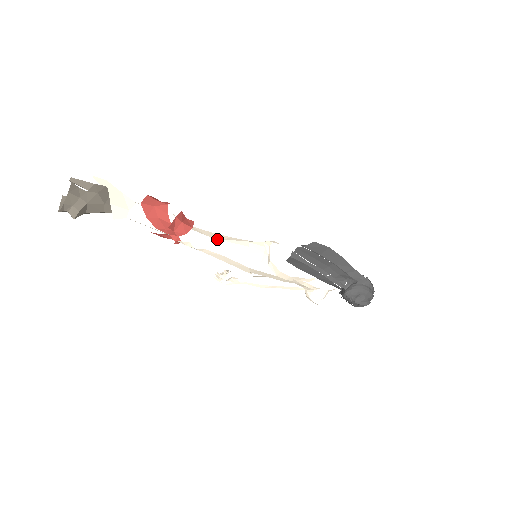
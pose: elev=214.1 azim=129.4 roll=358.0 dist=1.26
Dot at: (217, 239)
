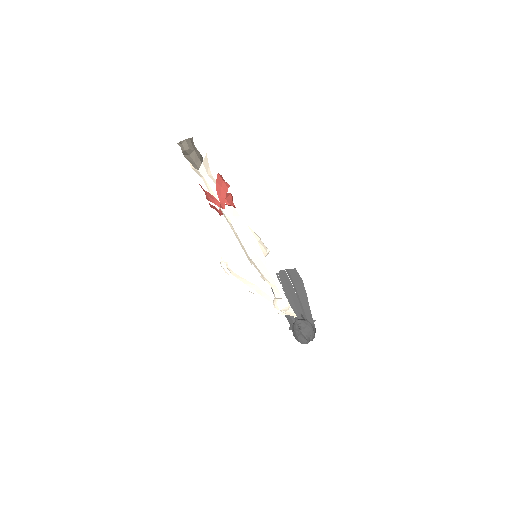
Dot at: occluded
